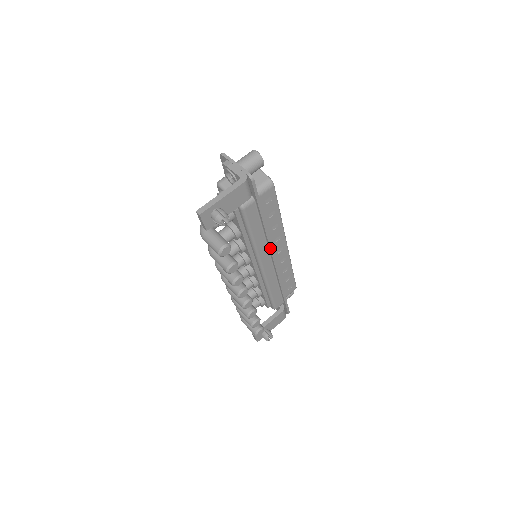
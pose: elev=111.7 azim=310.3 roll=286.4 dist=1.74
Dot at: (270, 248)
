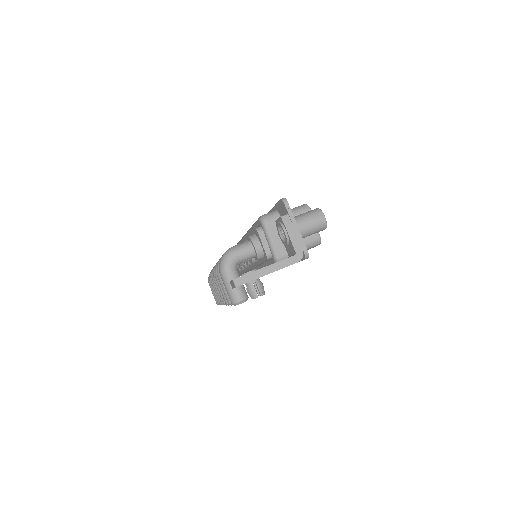
Dot at: occluded
